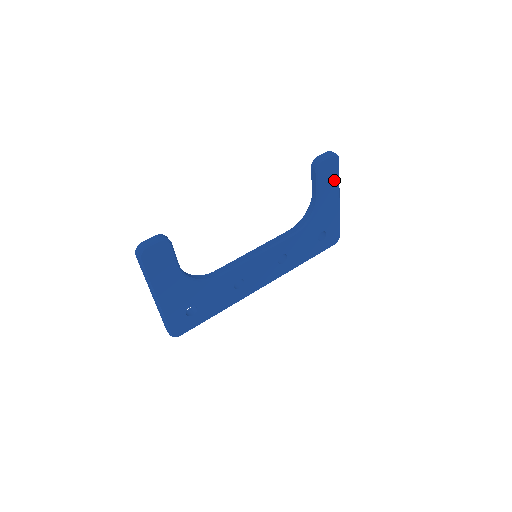
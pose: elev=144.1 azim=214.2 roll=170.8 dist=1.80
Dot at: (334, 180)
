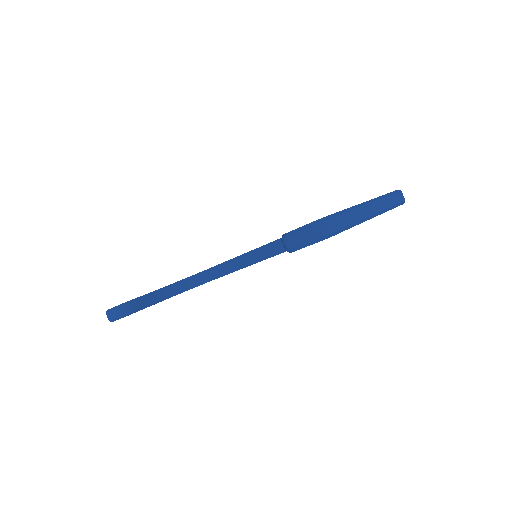
Dot at: occluded
